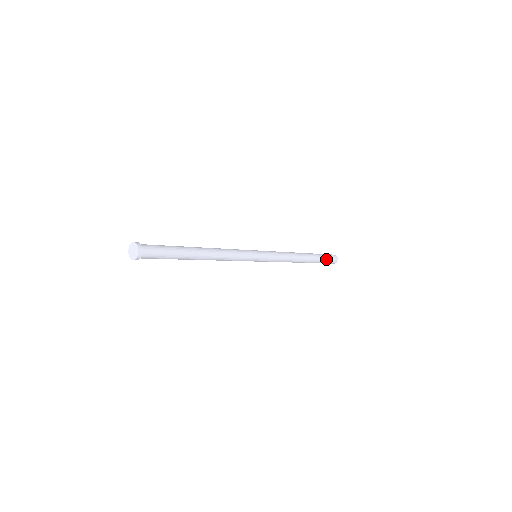
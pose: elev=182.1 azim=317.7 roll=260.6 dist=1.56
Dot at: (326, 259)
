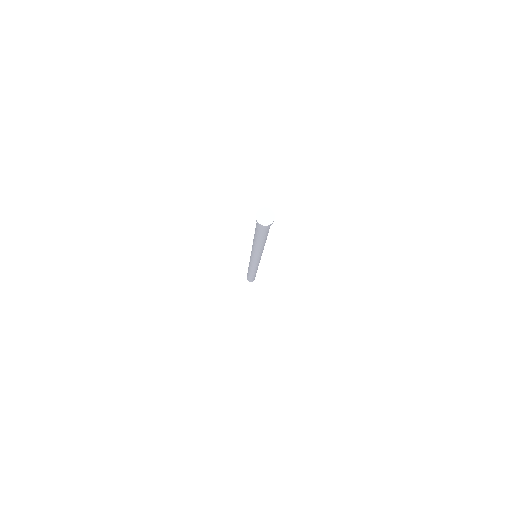
Dot at: occluded
